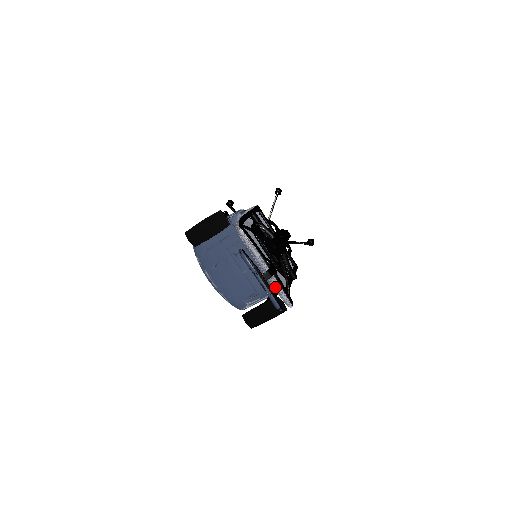
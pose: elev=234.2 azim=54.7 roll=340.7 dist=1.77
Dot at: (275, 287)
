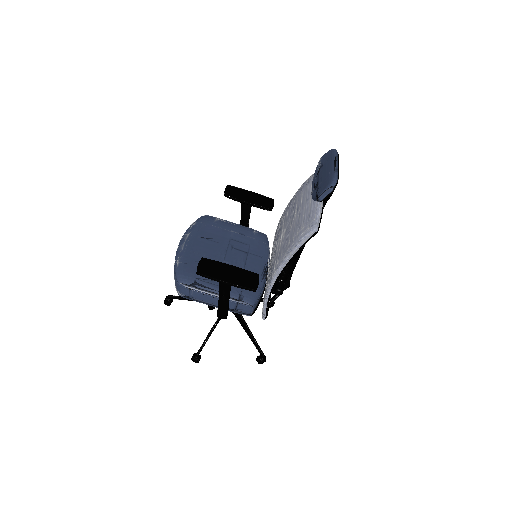
Dot at: (315, 208)
